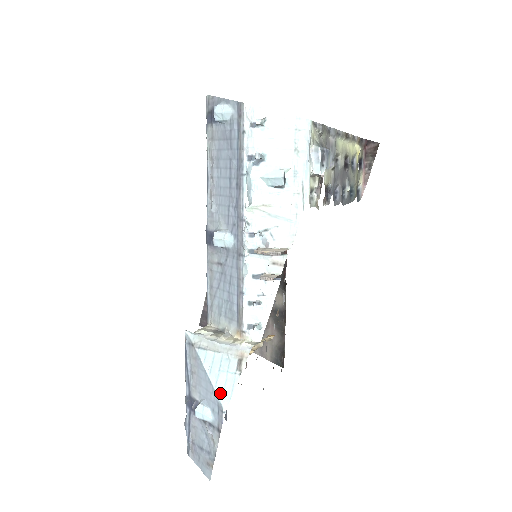
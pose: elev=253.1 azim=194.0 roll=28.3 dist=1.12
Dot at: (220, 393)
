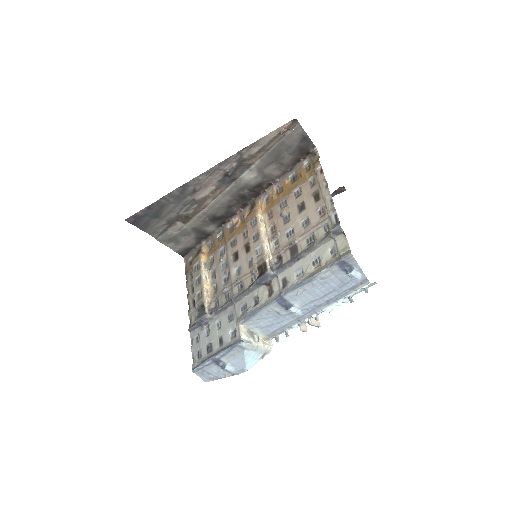
Dot at: (247, 366)
